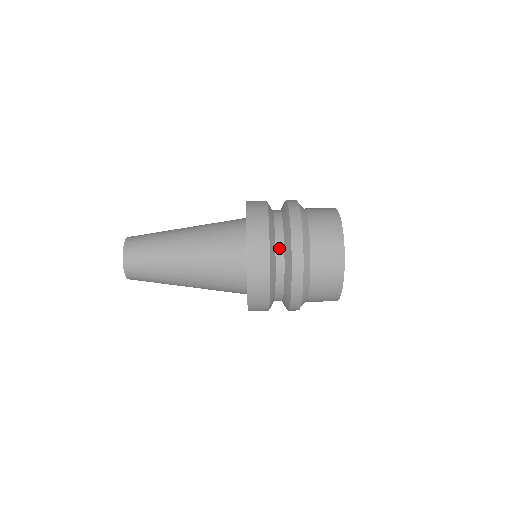
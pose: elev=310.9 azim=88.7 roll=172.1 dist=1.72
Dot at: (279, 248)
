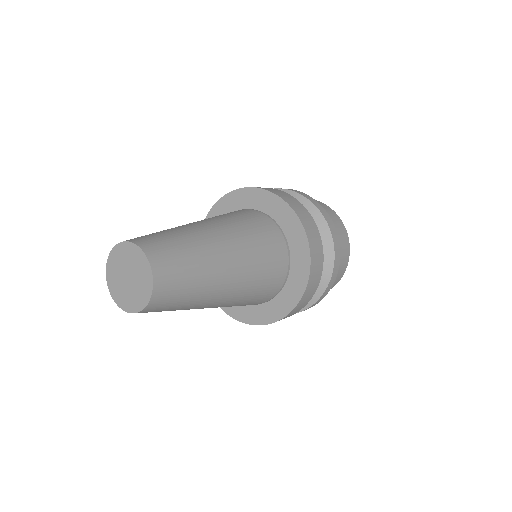
Dot at: occluded
